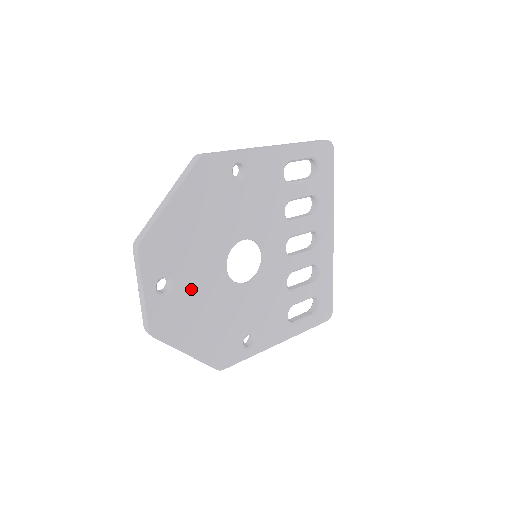
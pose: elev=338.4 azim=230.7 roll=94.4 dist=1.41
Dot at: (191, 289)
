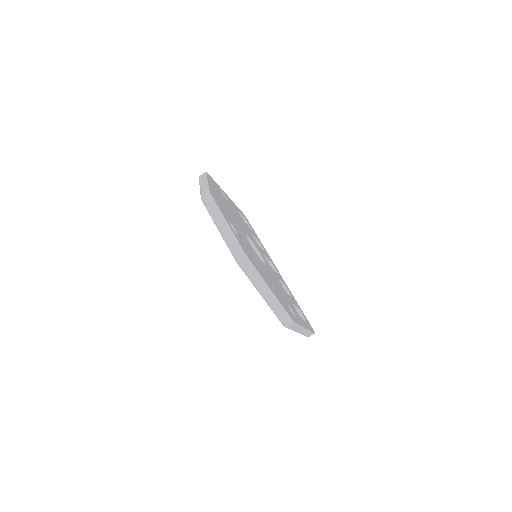
Dot at: (245, 243)
